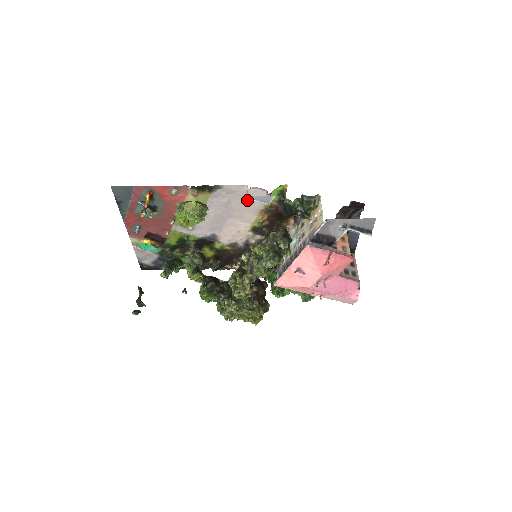
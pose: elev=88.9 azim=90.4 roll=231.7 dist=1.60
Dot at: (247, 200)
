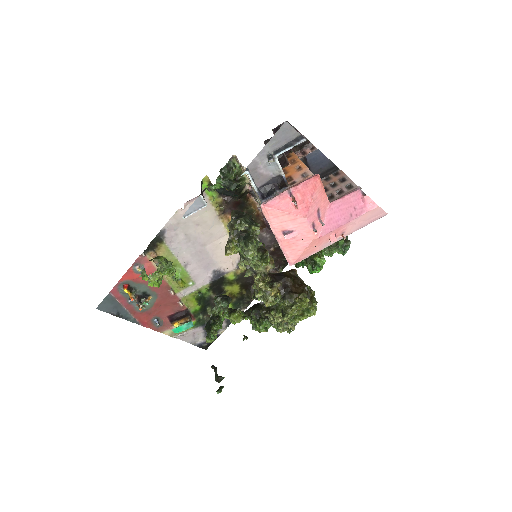
Dot at: (196, 220)
